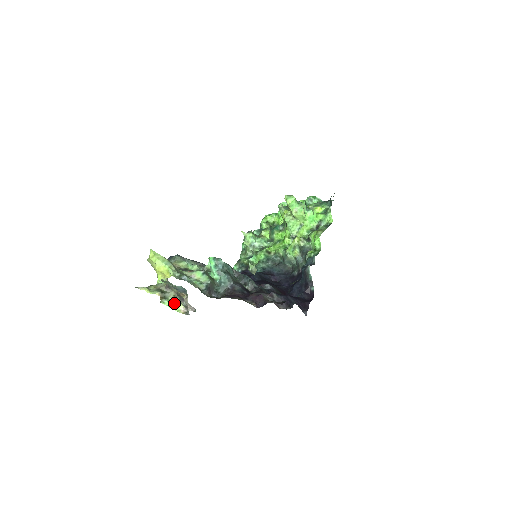
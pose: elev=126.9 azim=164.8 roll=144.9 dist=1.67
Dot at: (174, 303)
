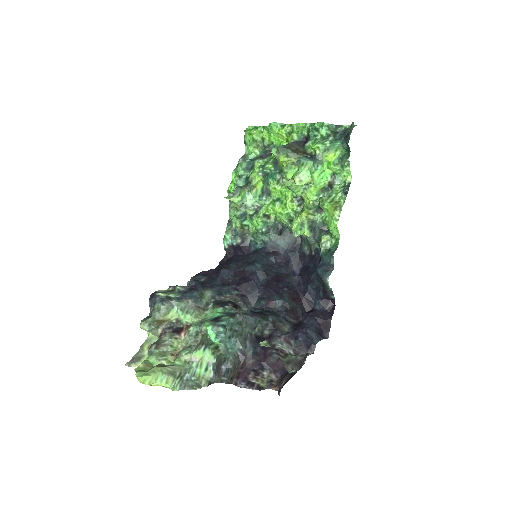
Dot at: occluded
